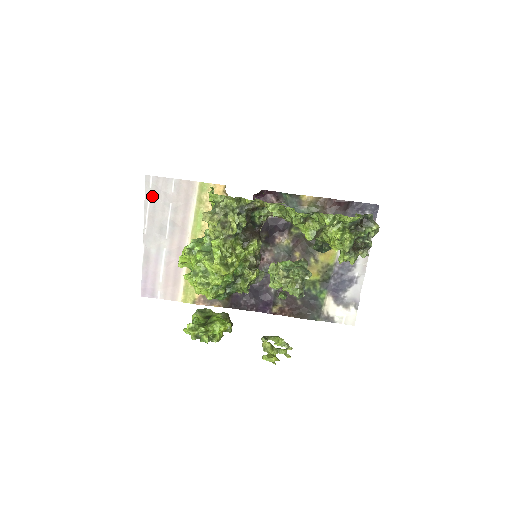
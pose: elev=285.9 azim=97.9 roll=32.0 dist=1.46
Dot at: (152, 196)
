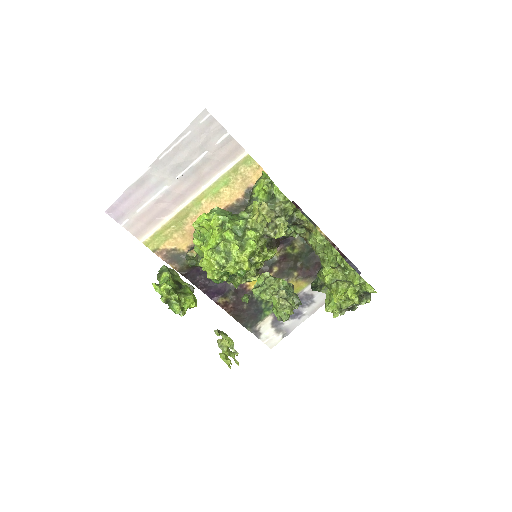
Dot at: (195, 131)
